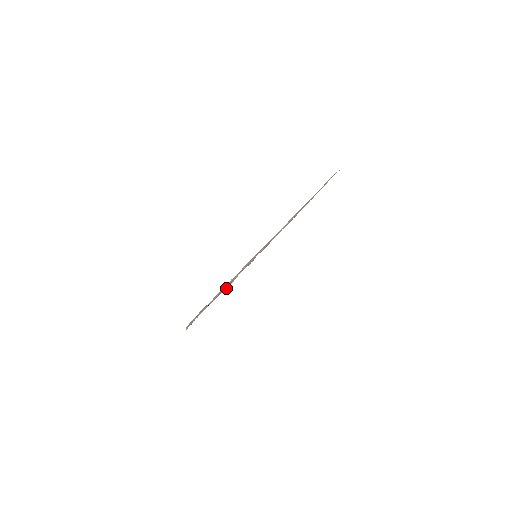
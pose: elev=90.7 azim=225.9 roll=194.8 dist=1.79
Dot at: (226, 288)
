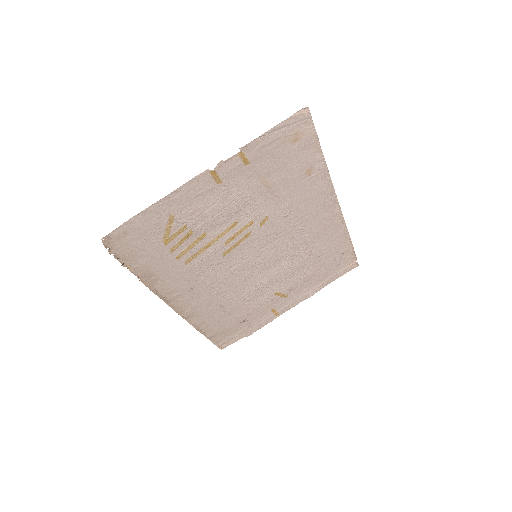
Dot at: (153, 290)
